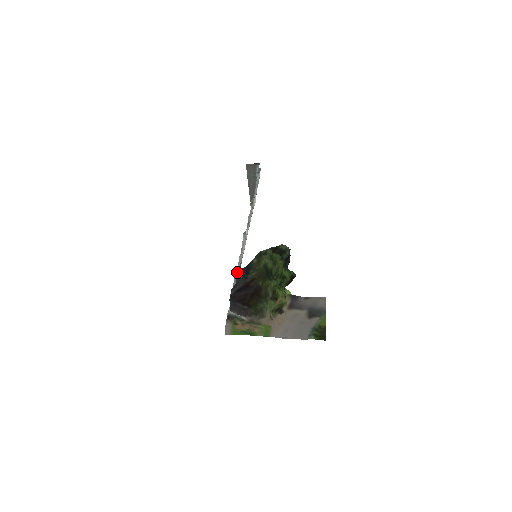
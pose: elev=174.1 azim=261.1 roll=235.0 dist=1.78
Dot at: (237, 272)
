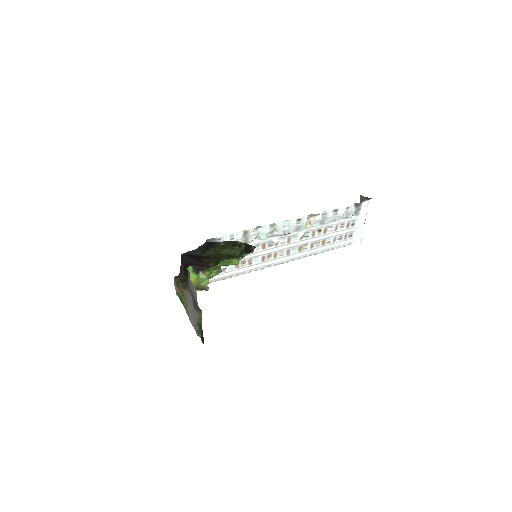
Dot at: occluded
